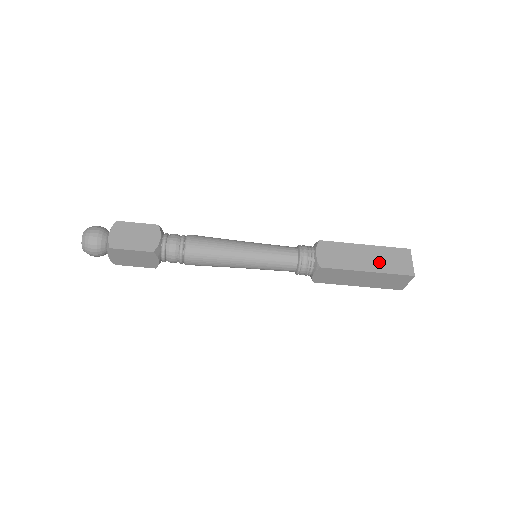
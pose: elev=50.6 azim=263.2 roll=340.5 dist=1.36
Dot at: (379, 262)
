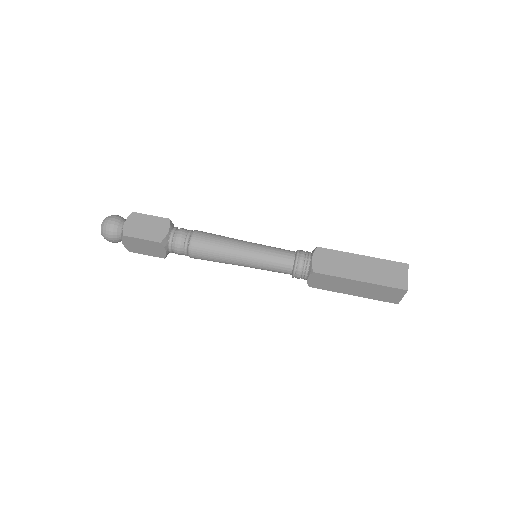
Dot at: (373, 273)
